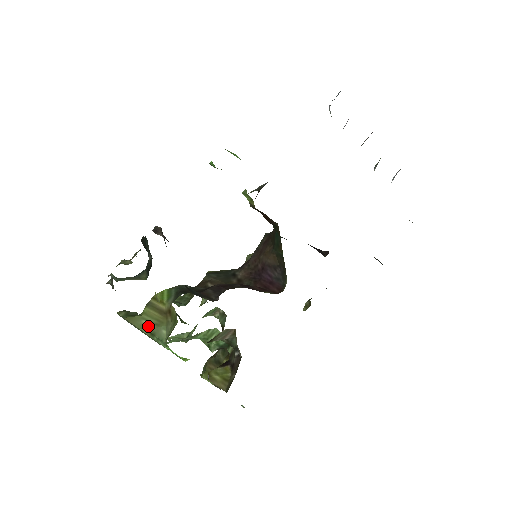
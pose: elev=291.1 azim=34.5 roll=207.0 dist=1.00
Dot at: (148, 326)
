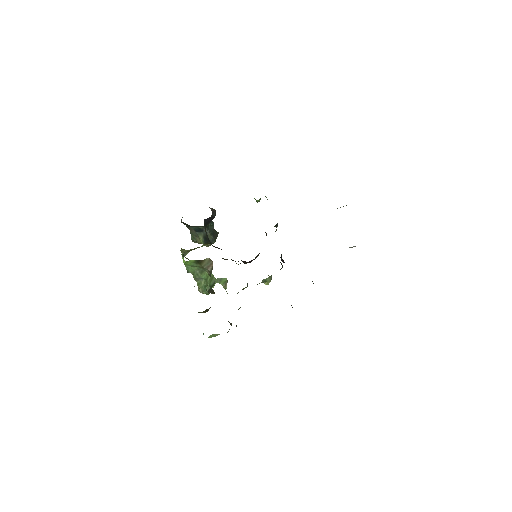
Dot at: (185, 252)
